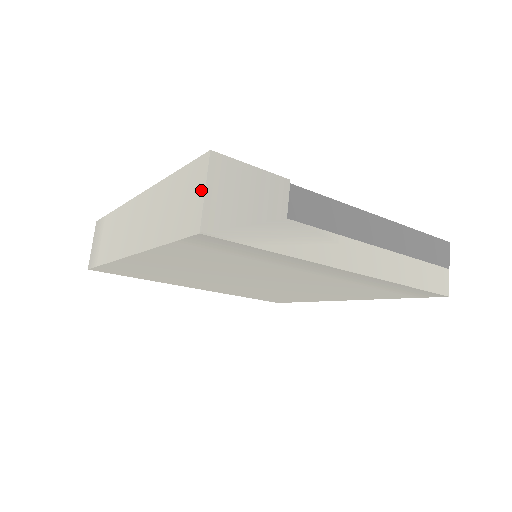
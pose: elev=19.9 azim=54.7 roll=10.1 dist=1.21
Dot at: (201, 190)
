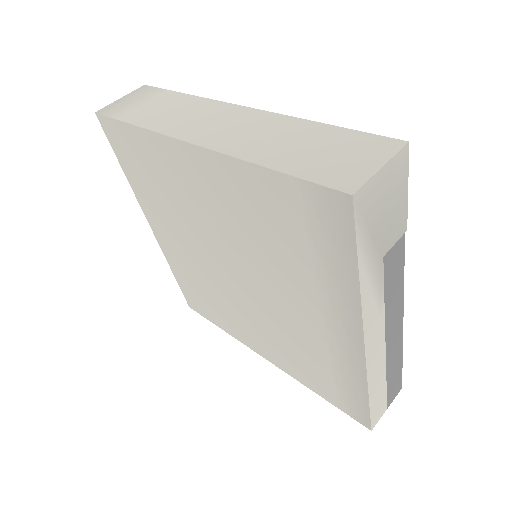
Dot at: (376, 163)
